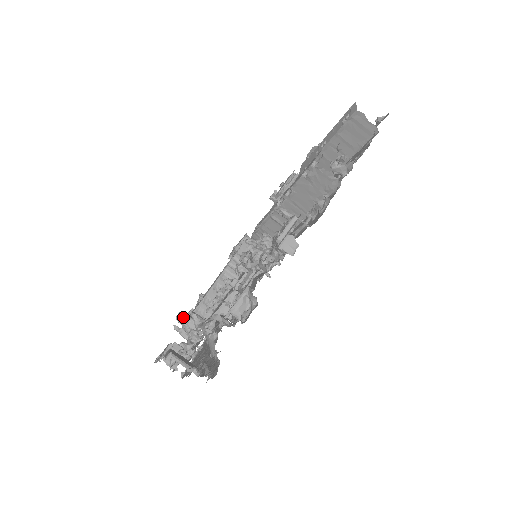
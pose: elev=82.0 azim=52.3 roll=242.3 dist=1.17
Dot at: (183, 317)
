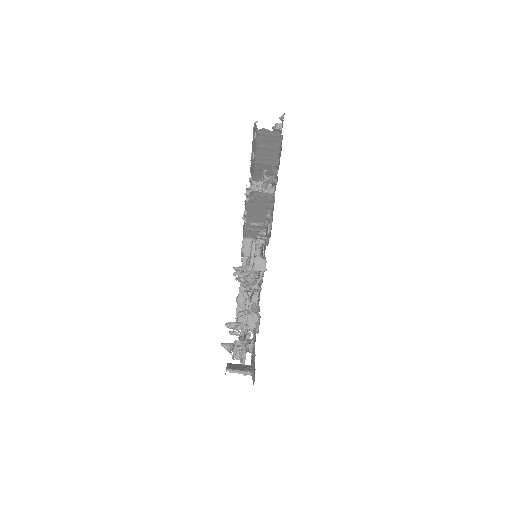
Dot at: (230, 326)
